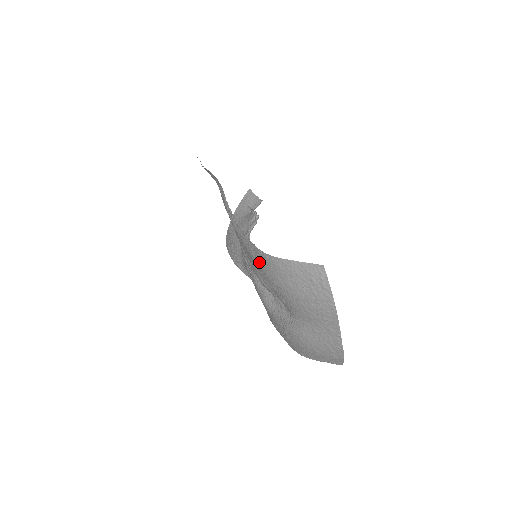
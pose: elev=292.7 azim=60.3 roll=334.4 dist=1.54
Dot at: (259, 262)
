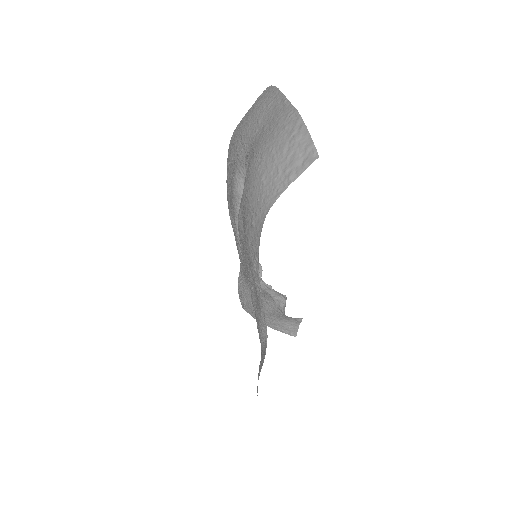
Dot at: (228, 157)
